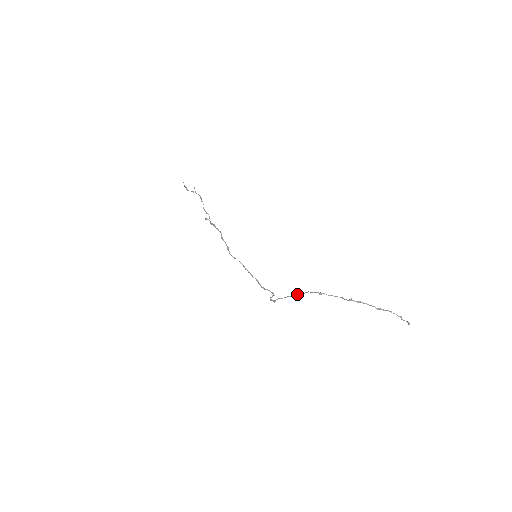
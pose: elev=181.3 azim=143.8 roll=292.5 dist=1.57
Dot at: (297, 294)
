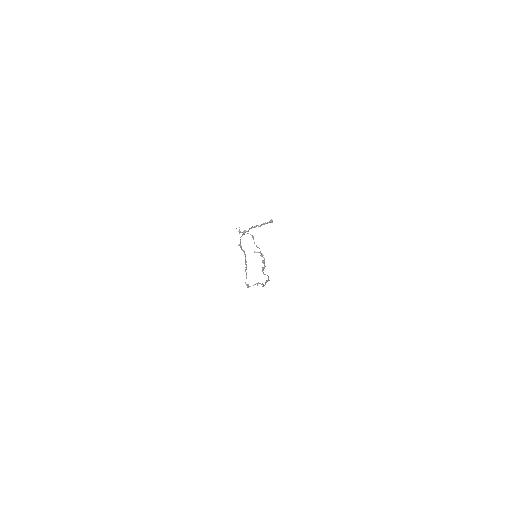
Dot at: (245, 263)
